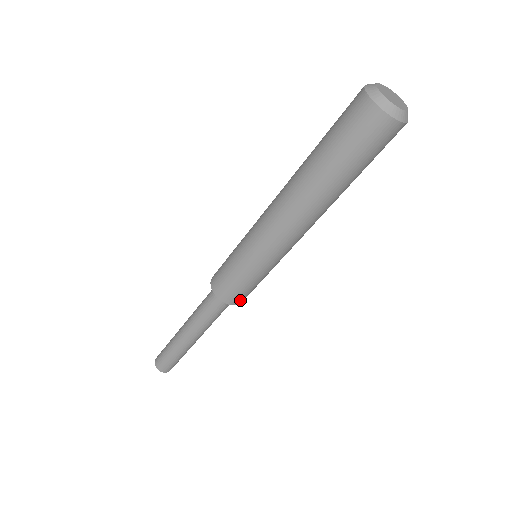
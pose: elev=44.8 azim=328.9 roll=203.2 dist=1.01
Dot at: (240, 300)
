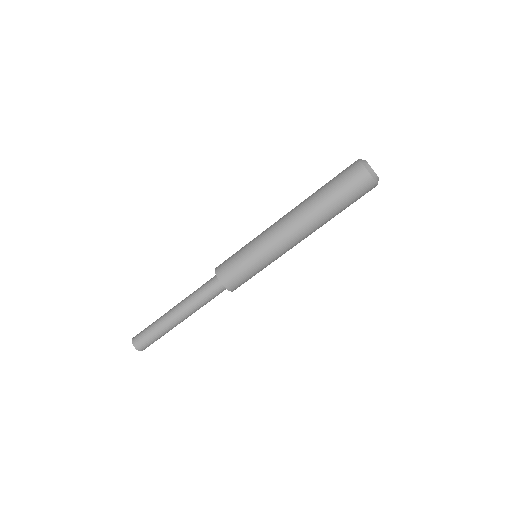
Dot at: (225, 278)
